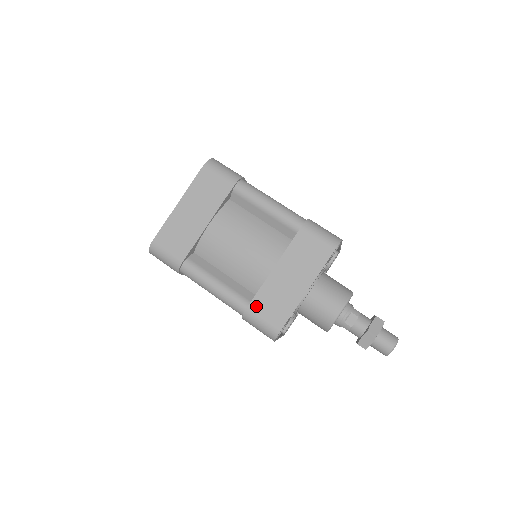
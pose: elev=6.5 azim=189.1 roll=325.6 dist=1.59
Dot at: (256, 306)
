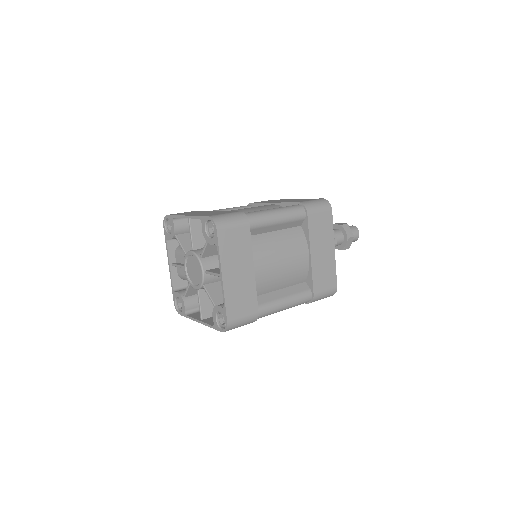
Dot at: (317, 288)
